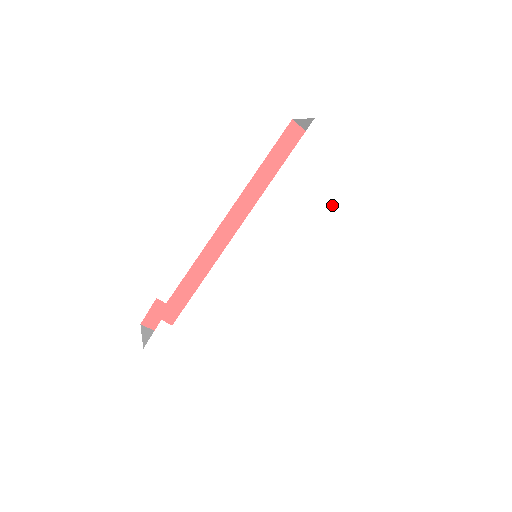
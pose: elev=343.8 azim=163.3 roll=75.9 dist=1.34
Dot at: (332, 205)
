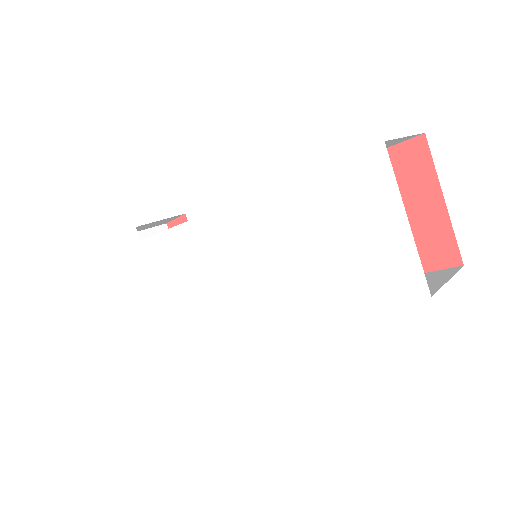
Dot at: (339, 280)
